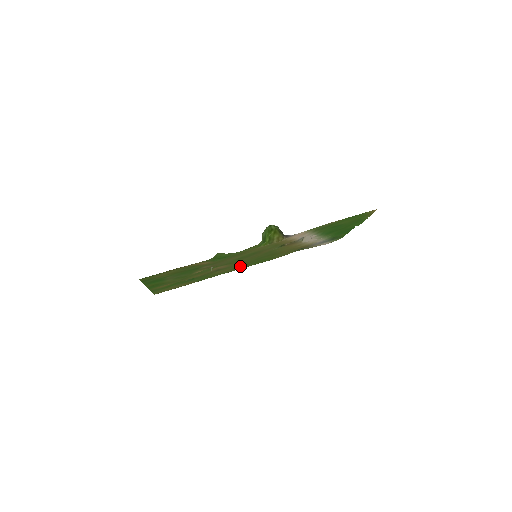
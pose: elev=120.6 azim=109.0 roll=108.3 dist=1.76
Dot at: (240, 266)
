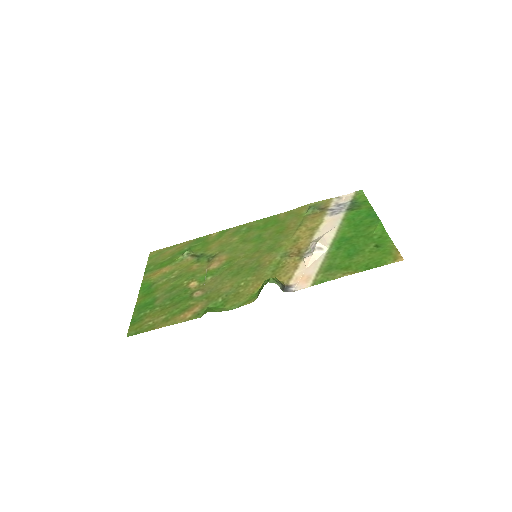
Dot at: (241, 232)
